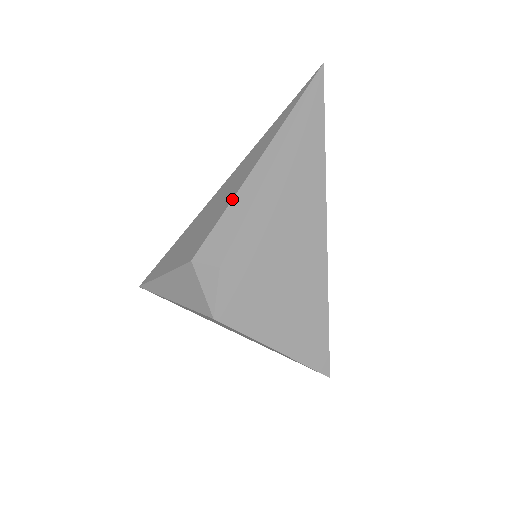
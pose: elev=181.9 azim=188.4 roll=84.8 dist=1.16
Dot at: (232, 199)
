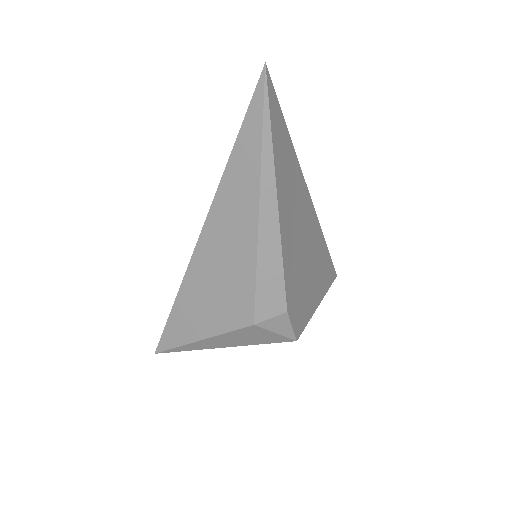
Dot at: (257, 255)
